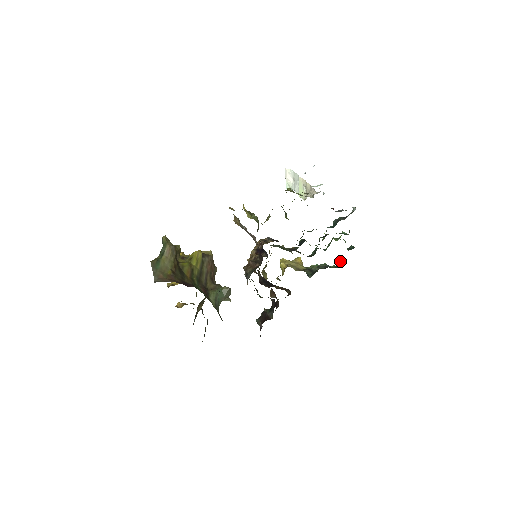
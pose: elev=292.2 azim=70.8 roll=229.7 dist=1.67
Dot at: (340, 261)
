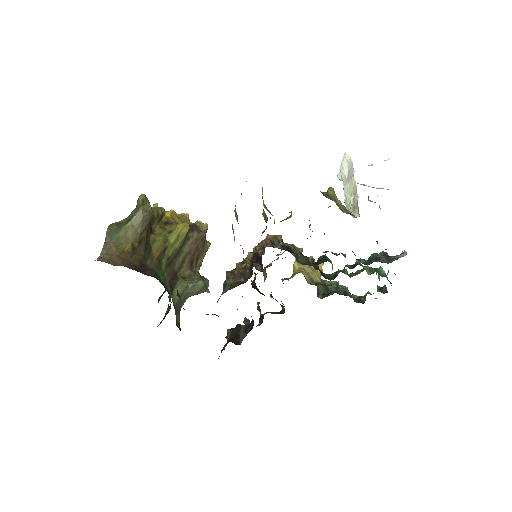
Dot at: (365, 295)
